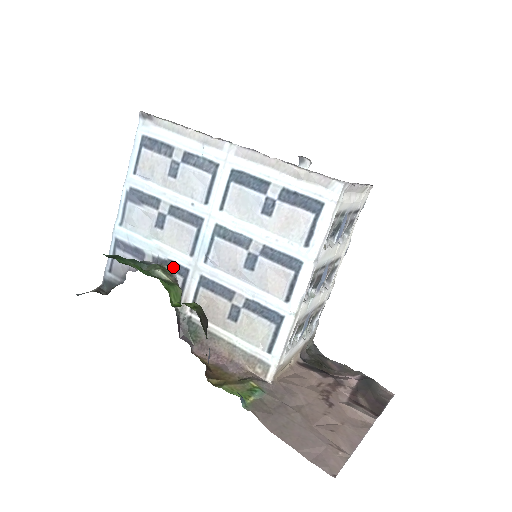
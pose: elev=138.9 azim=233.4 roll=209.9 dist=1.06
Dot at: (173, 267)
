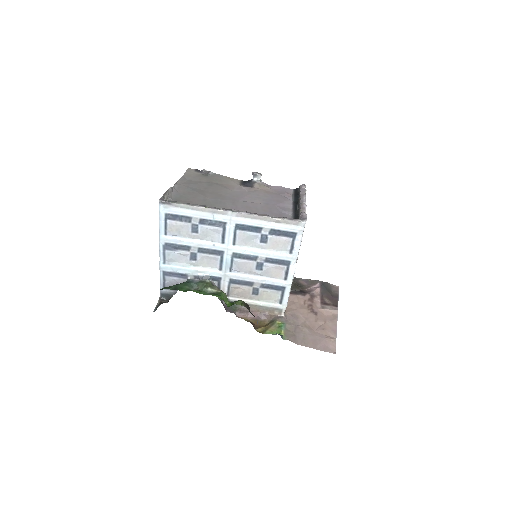
Dot at: (211, 279)
